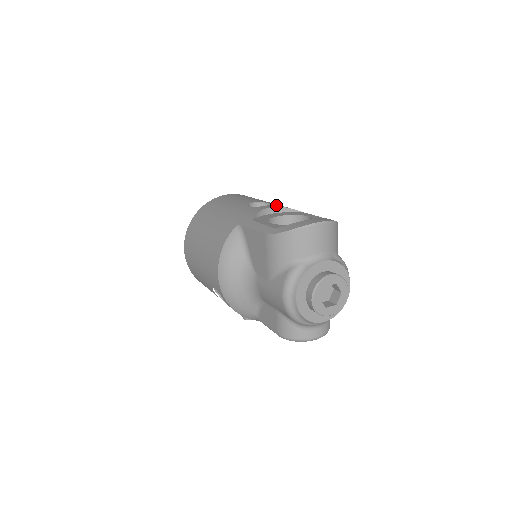
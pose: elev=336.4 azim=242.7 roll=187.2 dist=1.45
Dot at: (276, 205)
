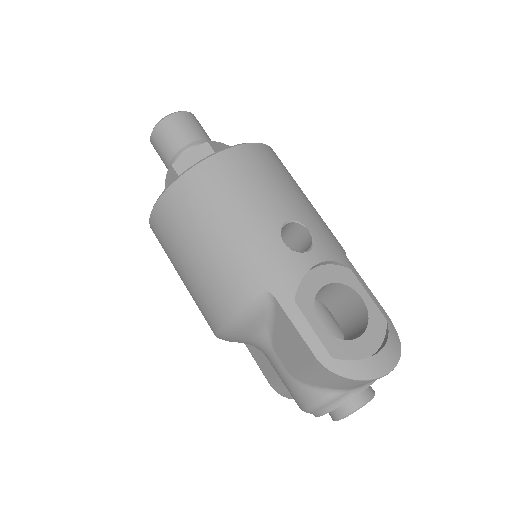
Dot at: (320, 248)
